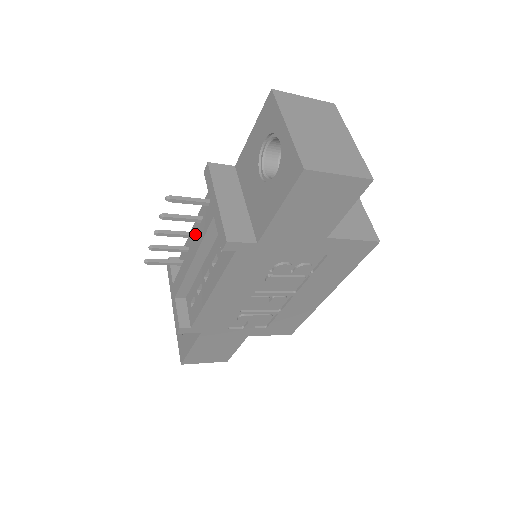
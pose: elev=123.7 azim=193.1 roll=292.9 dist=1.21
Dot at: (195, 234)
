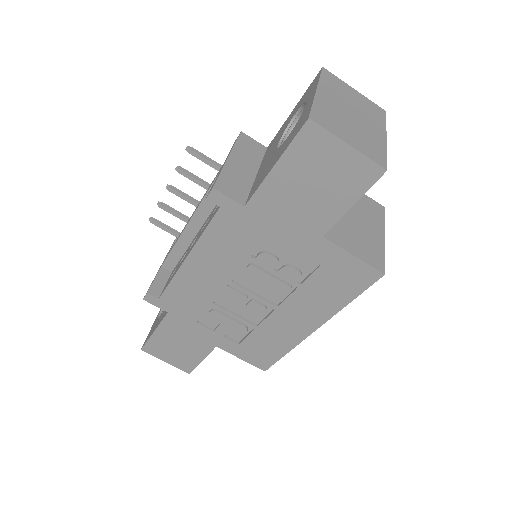
Dot at: (201, 199)
